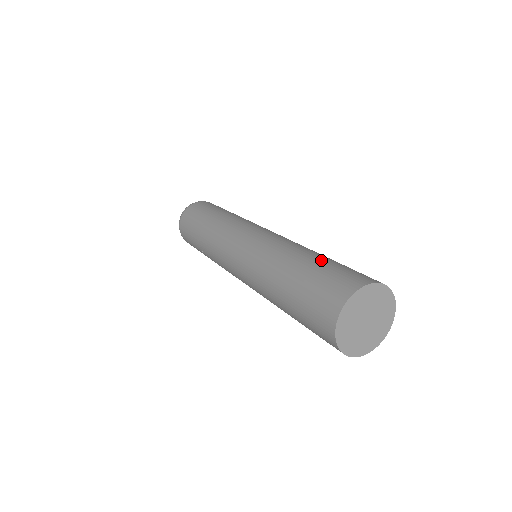
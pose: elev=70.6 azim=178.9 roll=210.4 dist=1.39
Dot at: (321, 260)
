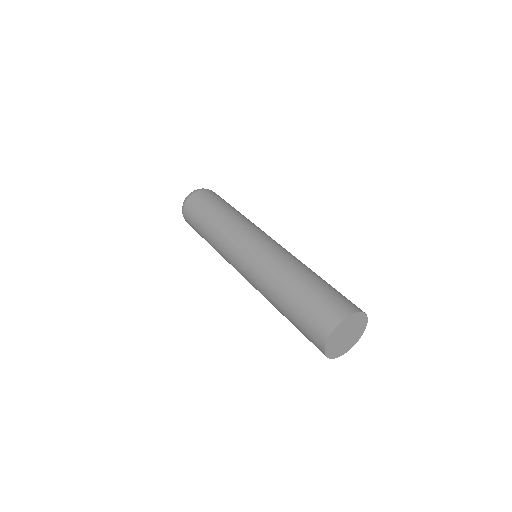
Dot at: (298, 298)
